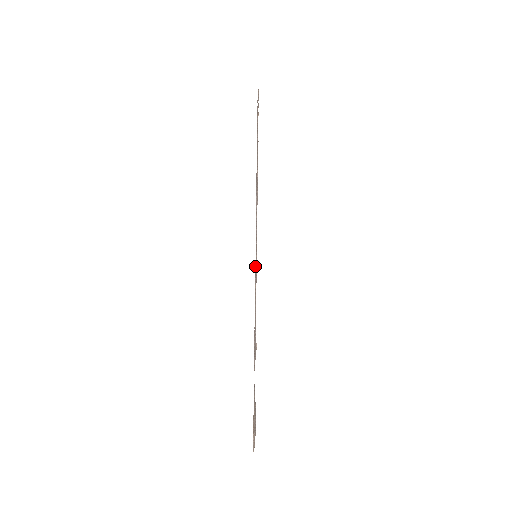
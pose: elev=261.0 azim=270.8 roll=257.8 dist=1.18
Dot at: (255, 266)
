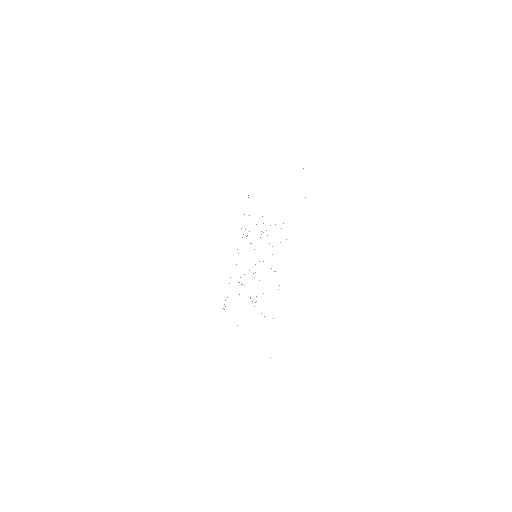
Dot at: occluded
